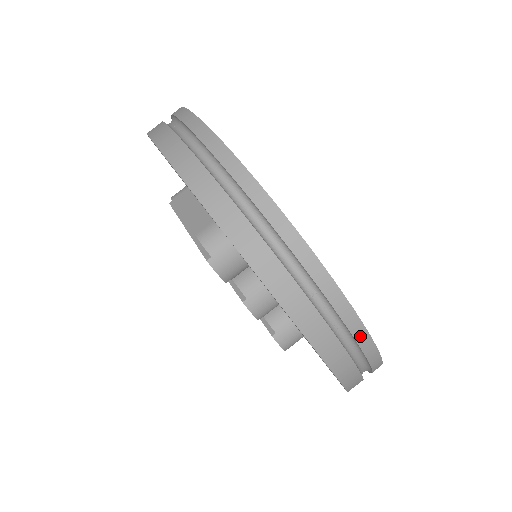
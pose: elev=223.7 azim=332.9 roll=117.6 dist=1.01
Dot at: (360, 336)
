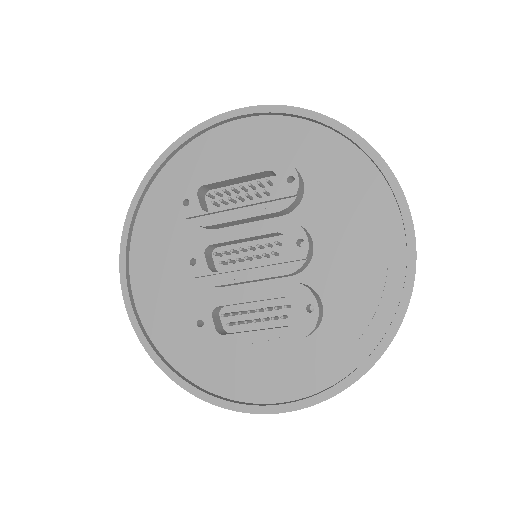
Dot at: occluded
